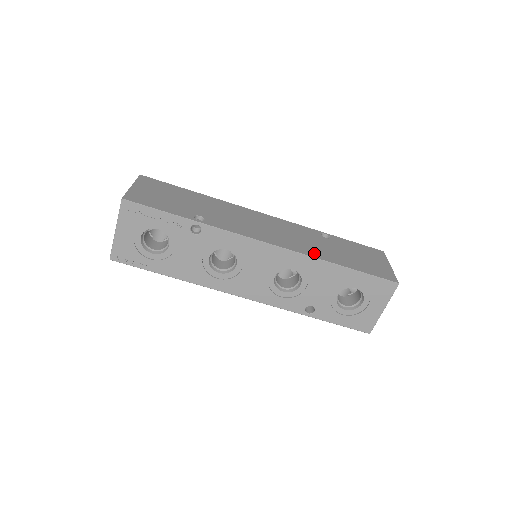
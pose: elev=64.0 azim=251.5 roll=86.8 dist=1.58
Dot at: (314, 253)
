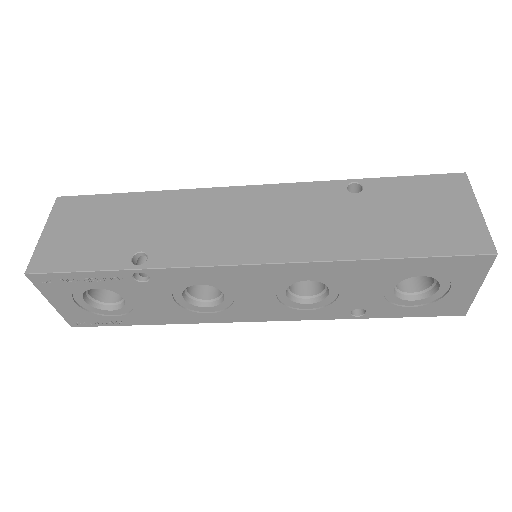
Dot at: (332, 249)
